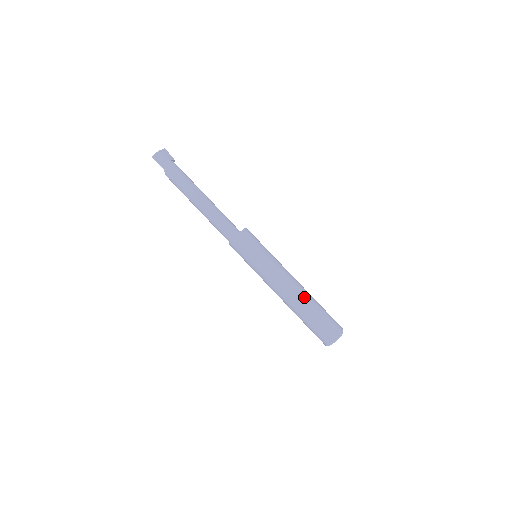
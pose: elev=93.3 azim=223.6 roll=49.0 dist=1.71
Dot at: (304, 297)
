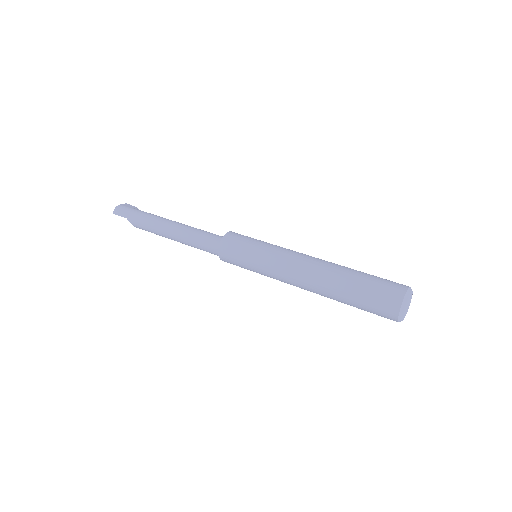
Dot at: (332, 268)
